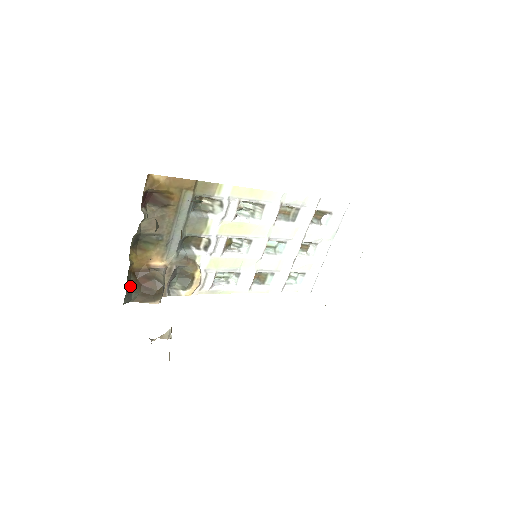
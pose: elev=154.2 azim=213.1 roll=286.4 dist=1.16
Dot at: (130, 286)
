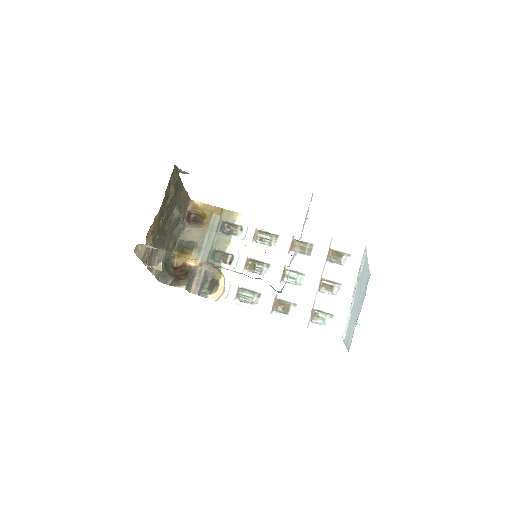
Dot at: (168, 271)
